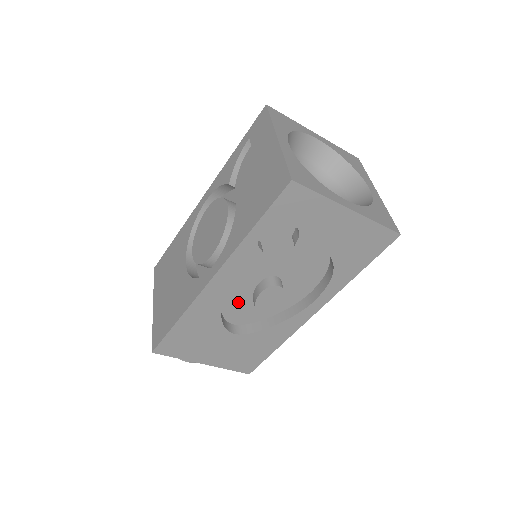
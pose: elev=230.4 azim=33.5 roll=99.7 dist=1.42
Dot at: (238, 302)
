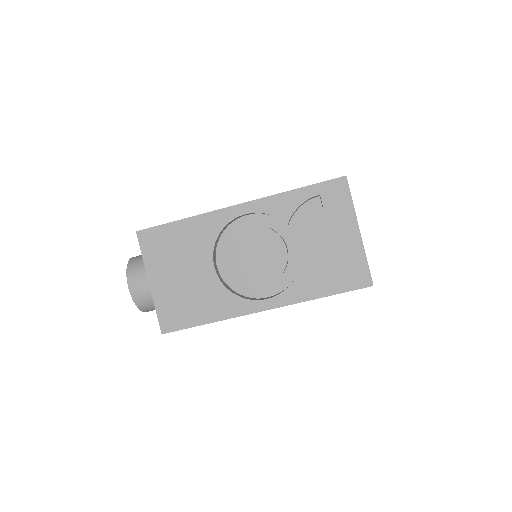
Dot at: occluded
